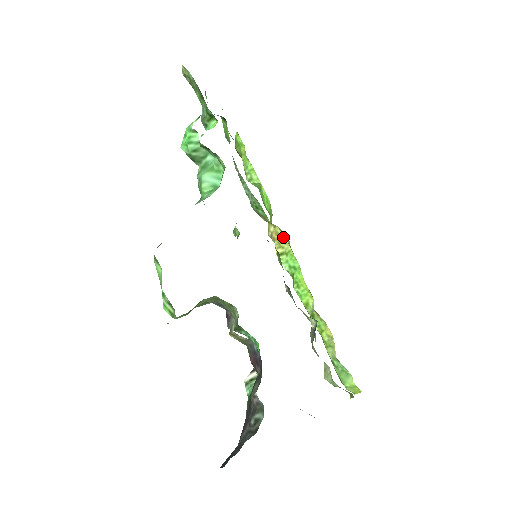
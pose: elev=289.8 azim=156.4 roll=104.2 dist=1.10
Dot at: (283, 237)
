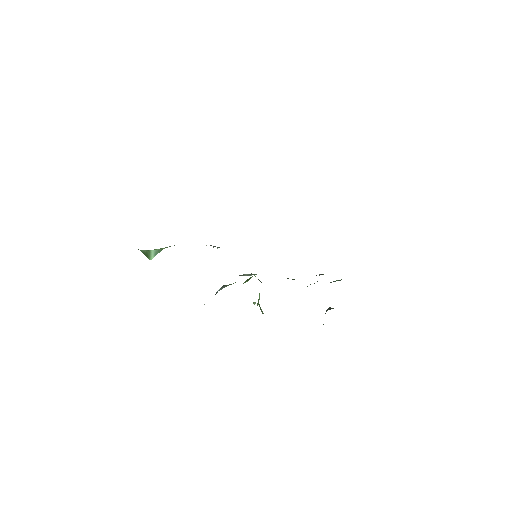
Dot at: occluded
